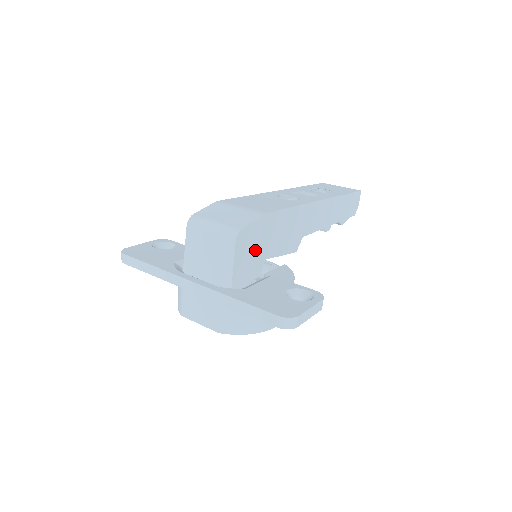
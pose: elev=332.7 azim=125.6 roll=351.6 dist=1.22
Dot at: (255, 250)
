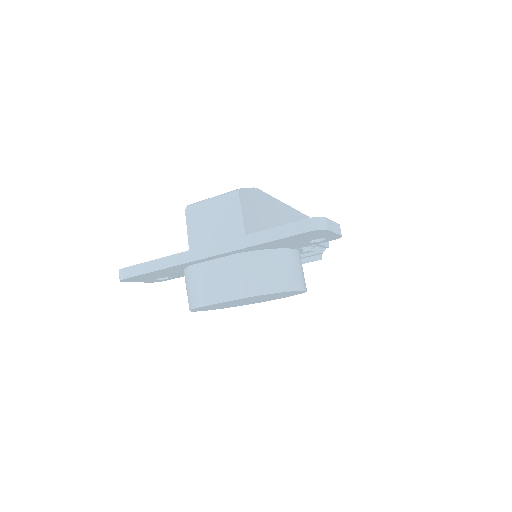
Dot at: (257, 219)
